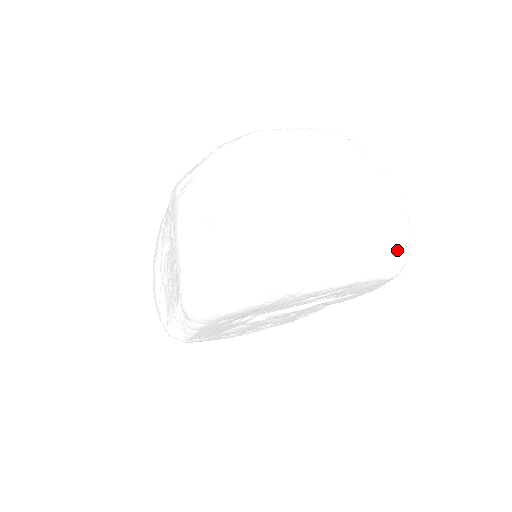
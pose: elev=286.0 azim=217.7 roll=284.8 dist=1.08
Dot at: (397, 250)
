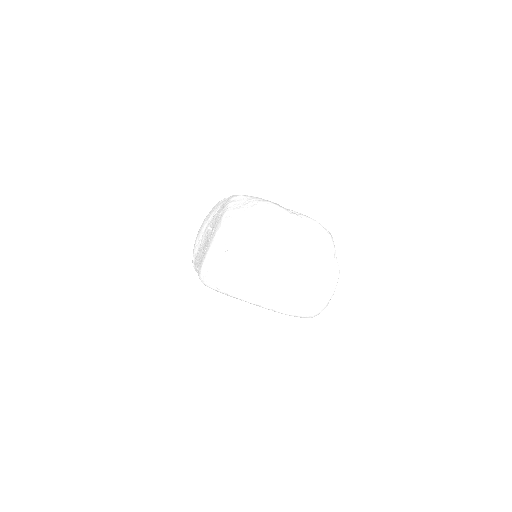
Dot at: (312, 310)
